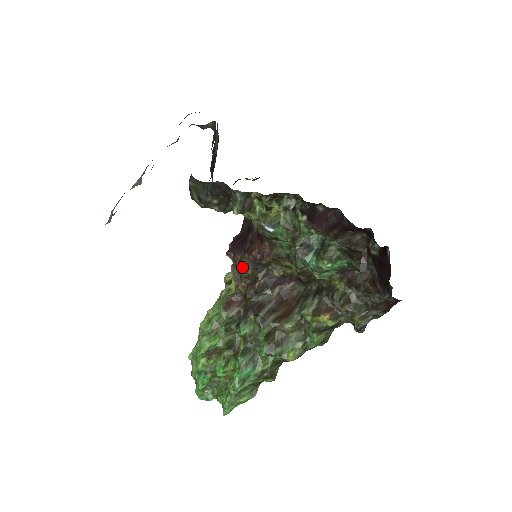
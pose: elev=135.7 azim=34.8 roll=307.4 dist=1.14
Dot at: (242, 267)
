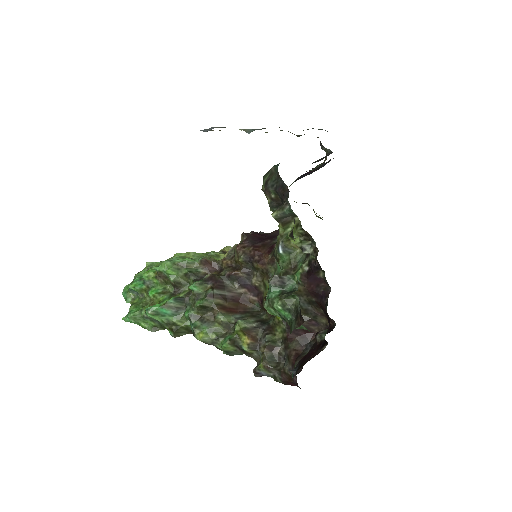
Dot at: (240, 252)
